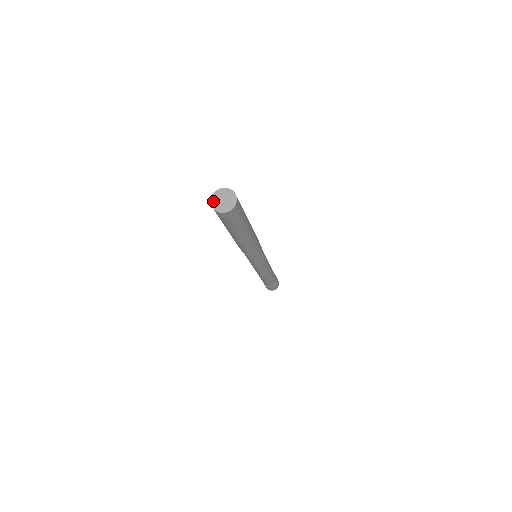
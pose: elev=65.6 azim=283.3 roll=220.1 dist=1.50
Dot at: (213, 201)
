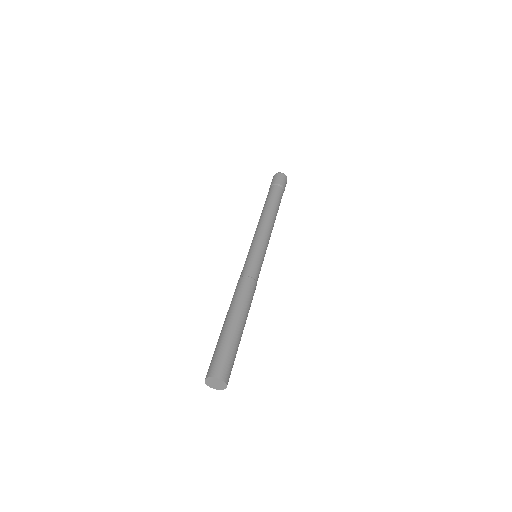
Dot at: (210, 386)
